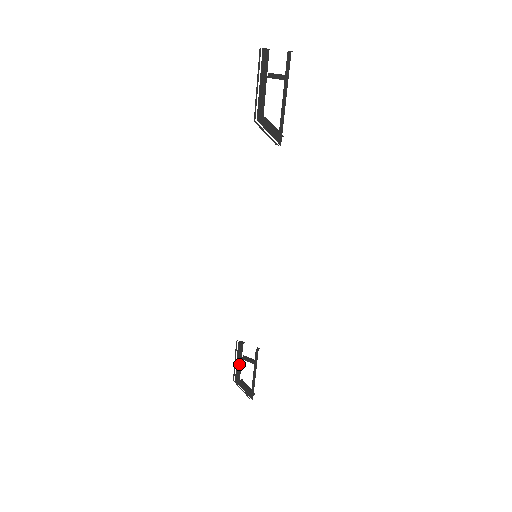
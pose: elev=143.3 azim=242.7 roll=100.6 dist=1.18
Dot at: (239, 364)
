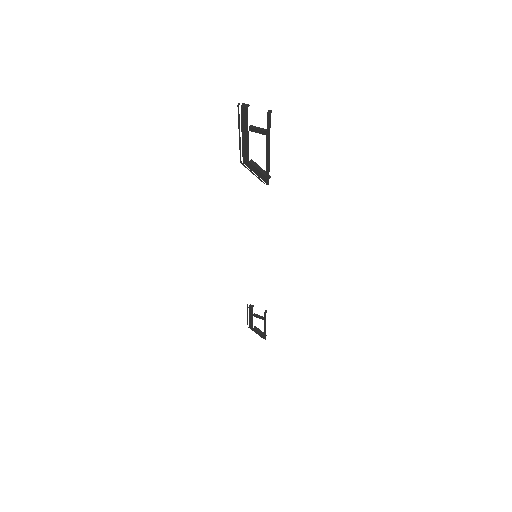
Dot at: (251, 319)
